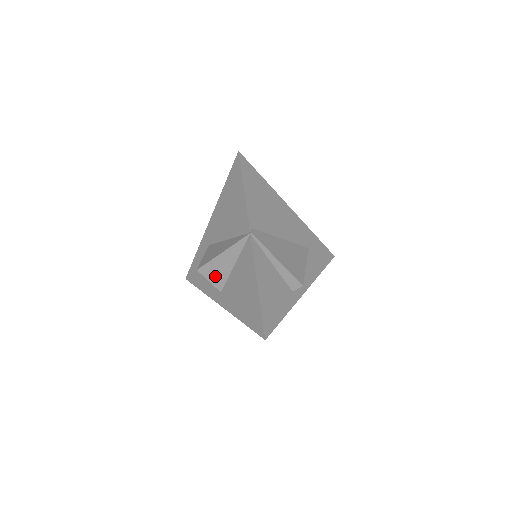
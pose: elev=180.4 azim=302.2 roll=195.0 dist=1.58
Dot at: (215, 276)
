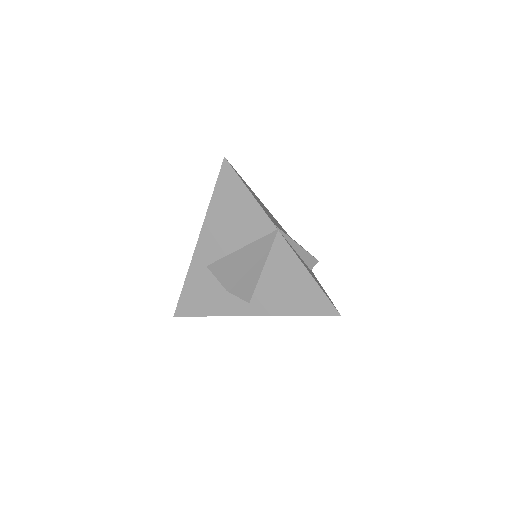
Dot at: (244, 289)
